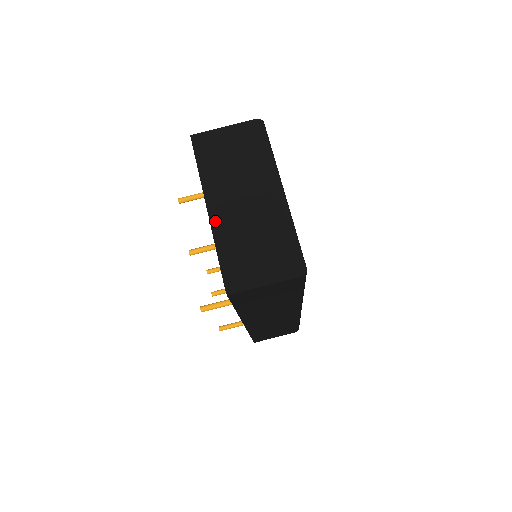
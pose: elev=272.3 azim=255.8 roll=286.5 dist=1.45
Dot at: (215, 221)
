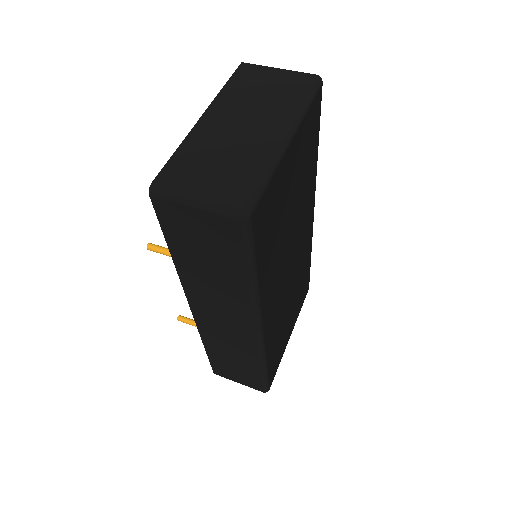
Dot at: (198, 128)
